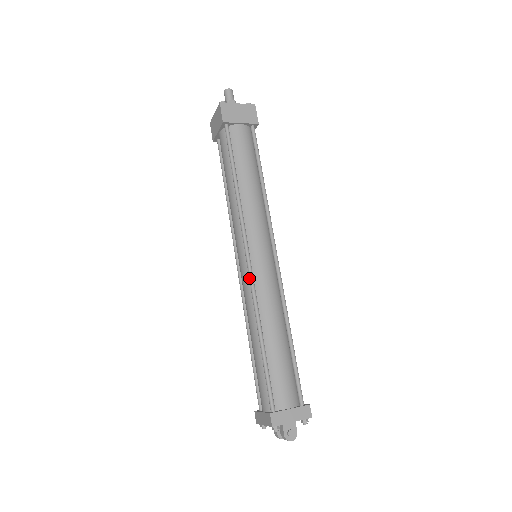
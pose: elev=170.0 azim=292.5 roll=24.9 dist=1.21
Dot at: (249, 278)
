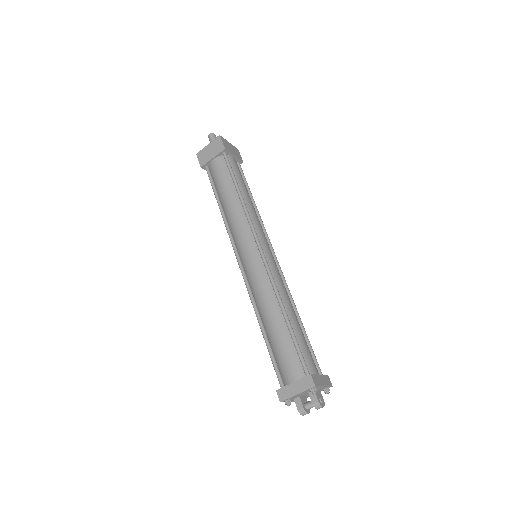
Dot at: (266, 265)
